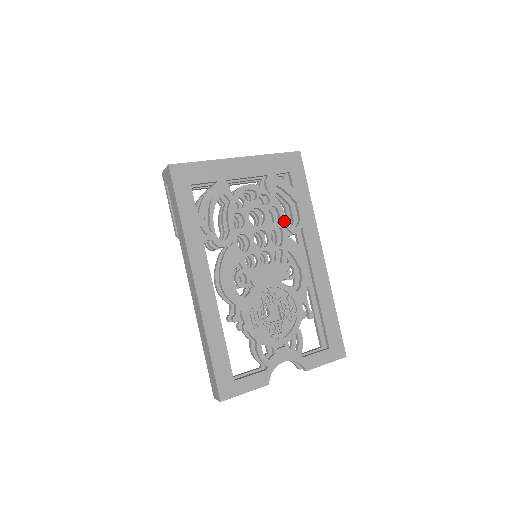
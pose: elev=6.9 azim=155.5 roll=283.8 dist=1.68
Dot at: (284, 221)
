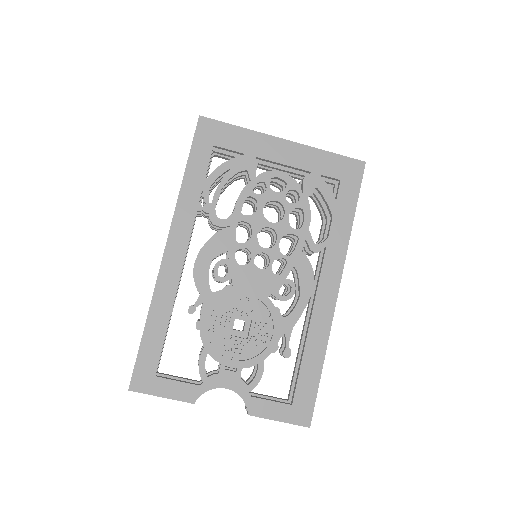
Dot at: (306, 231)
